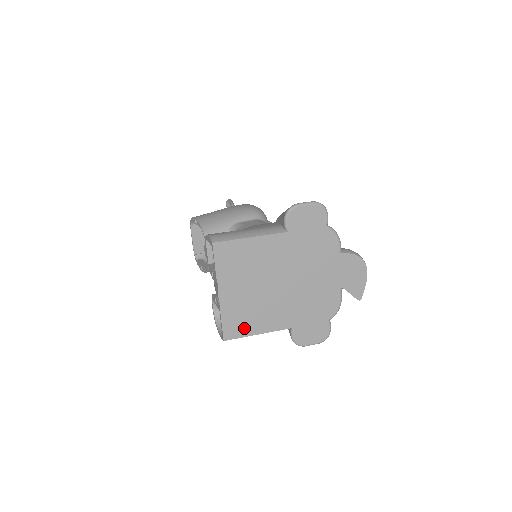
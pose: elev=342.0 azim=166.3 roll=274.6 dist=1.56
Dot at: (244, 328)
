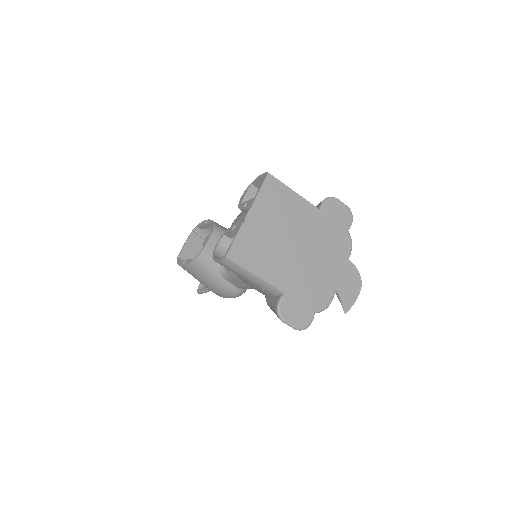
Dot at: (248, 260)
